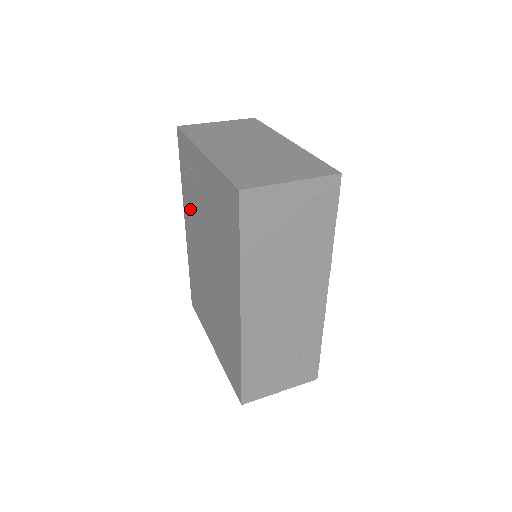
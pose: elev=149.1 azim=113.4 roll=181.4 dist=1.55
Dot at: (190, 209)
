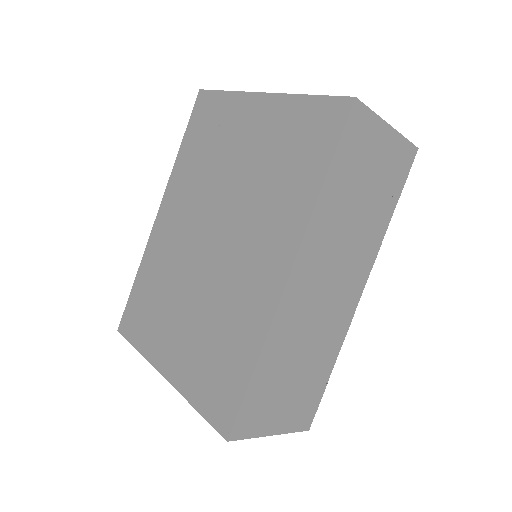
Dot at: (187, 181)
